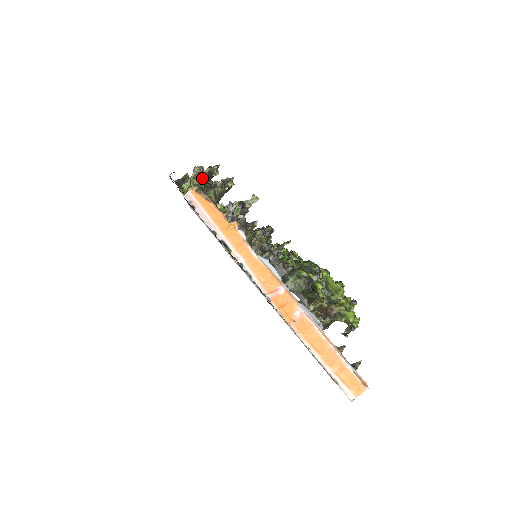
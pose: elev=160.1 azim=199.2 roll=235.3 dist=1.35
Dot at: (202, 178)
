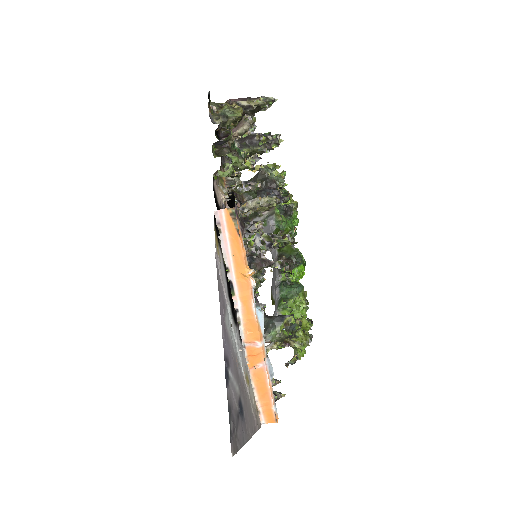
Dot at: (247, 109)
